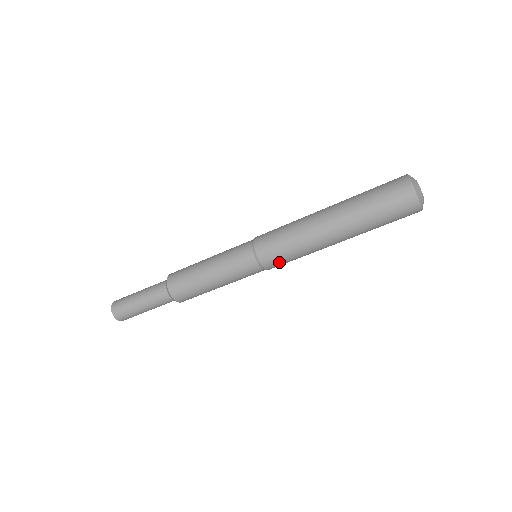
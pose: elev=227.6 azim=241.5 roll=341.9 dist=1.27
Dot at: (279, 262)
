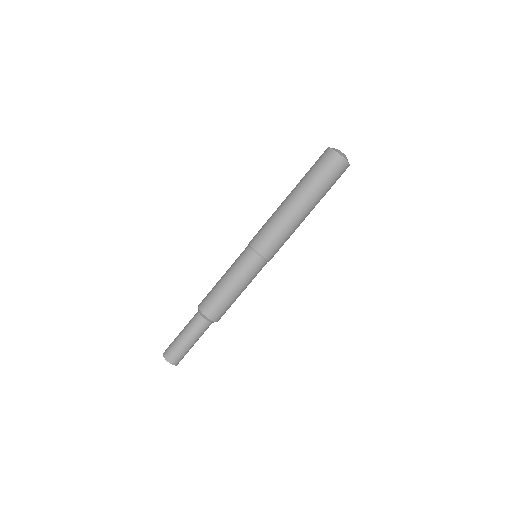
Dot at: (276, 250)
